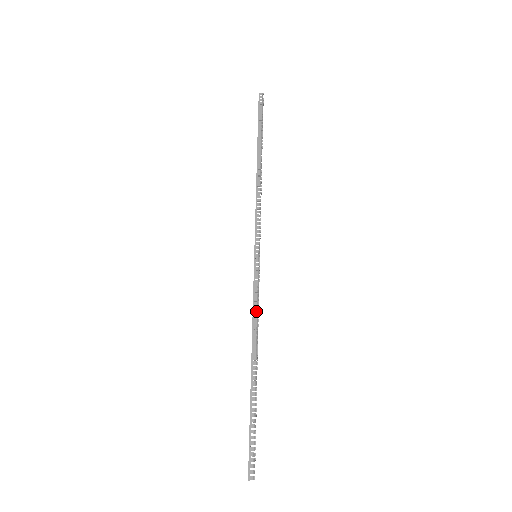
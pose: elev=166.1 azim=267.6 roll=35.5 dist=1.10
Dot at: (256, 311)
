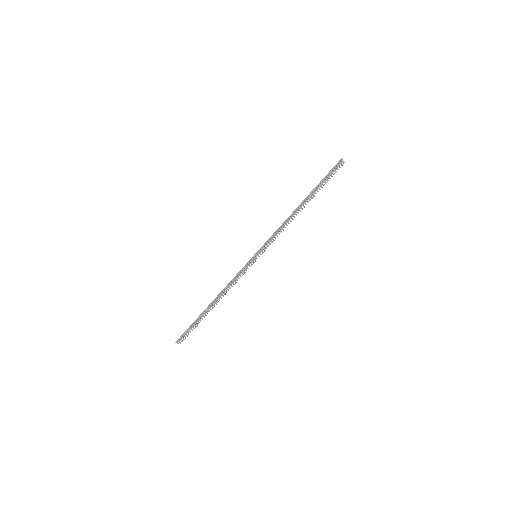
Dot at: (235, 281)
